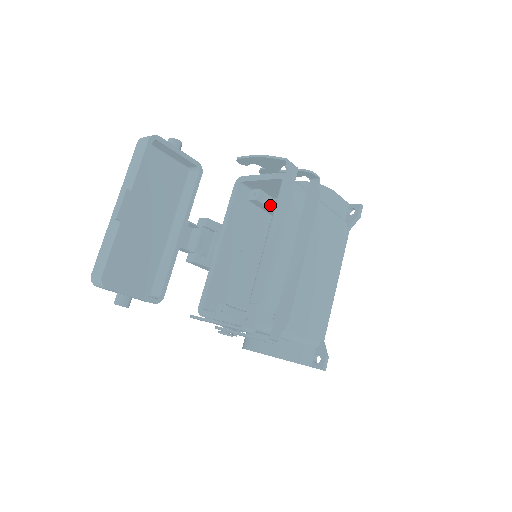
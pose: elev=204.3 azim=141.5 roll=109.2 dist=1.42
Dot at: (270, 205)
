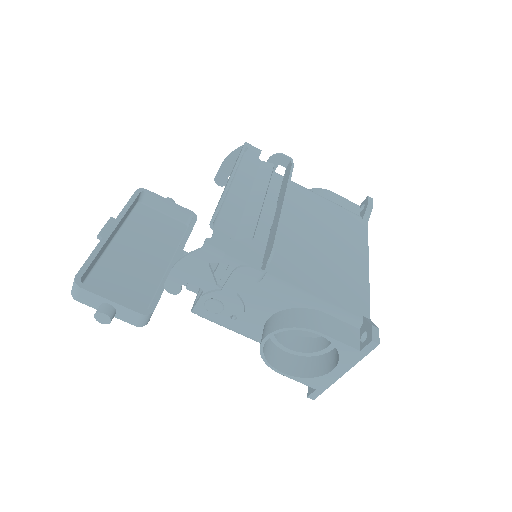
Dot at: occluded
